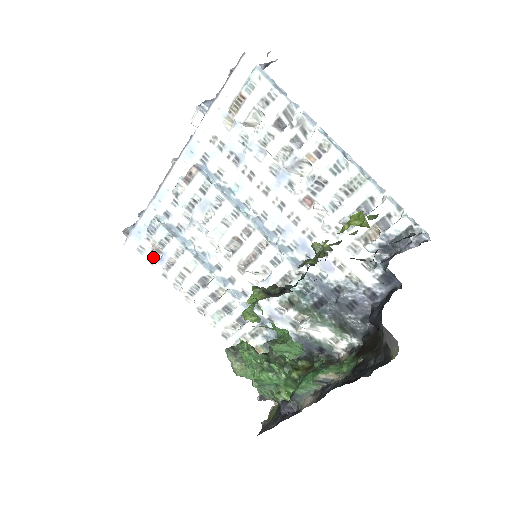
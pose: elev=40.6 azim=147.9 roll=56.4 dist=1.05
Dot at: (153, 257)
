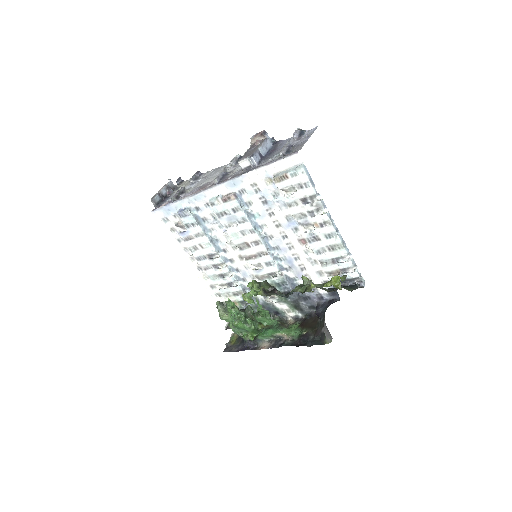
Dot at: (174, 228)
